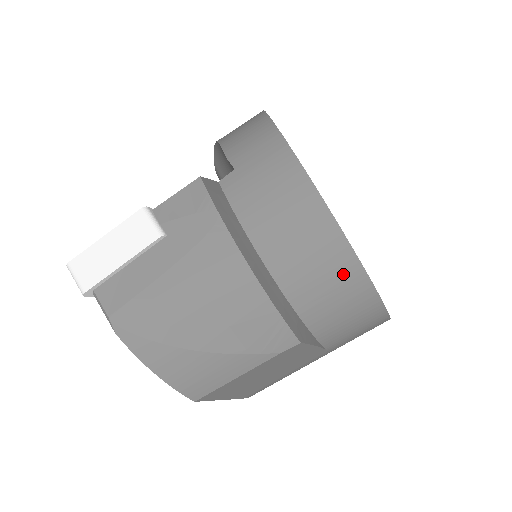
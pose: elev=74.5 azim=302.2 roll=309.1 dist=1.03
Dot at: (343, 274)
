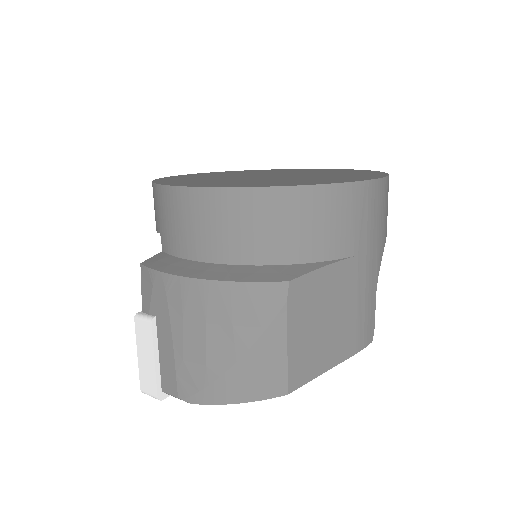
Dot at: (263, 207)
